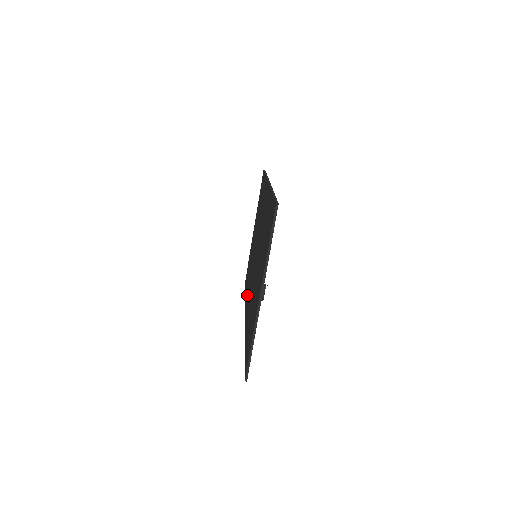
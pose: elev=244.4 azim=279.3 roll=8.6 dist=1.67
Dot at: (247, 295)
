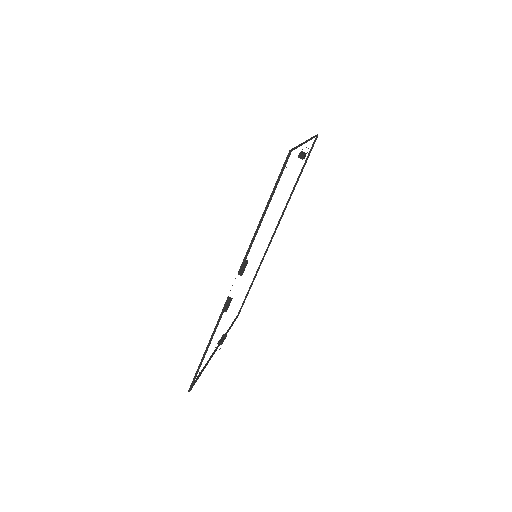
Dot at: occluded
